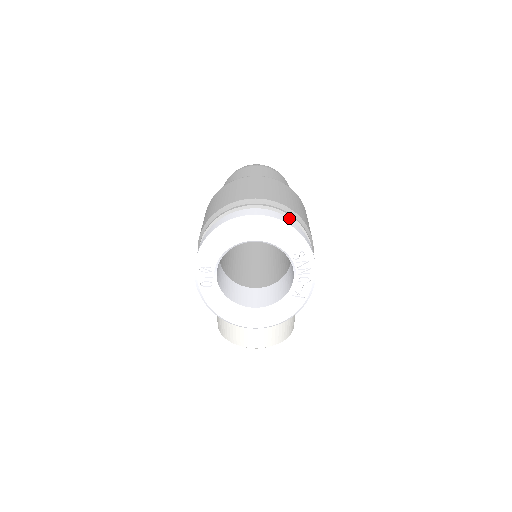
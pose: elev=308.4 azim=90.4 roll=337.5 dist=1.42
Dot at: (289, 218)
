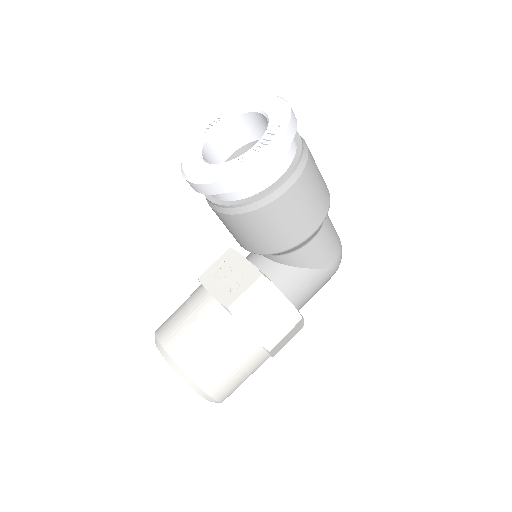
Dot at: (299, 143)
